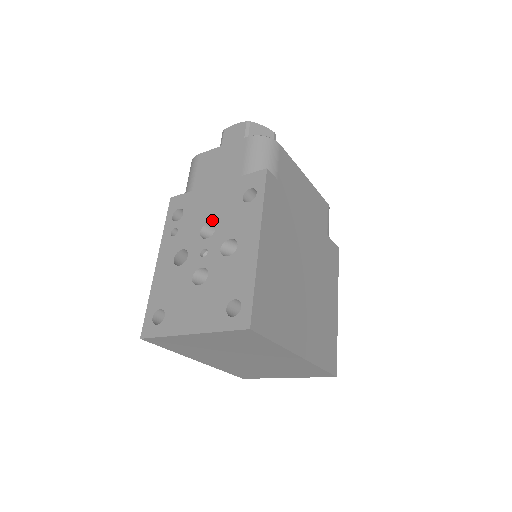
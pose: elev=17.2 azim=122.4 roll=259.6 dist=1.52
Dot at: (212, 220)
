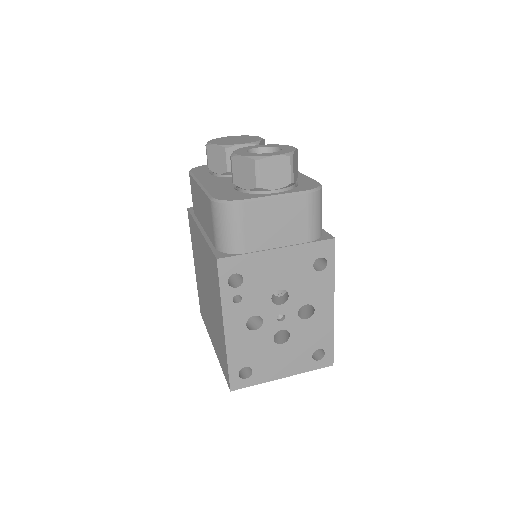
Dot at: (283, 288)
